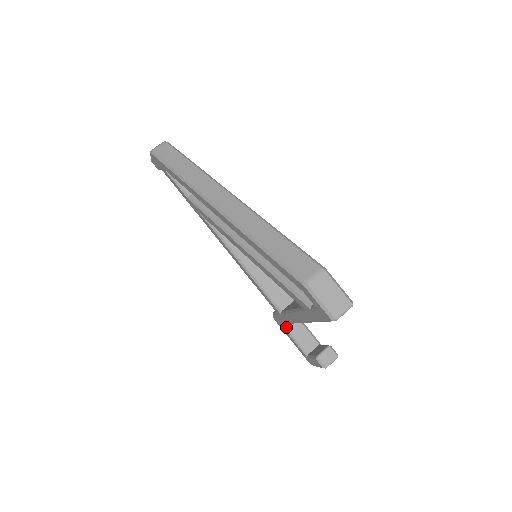
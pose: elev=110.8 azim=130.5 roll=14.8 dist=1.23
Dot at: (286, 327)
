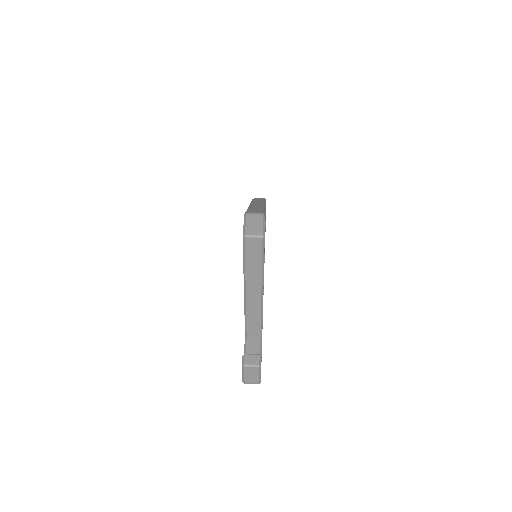
Dot at: (247, 340)
